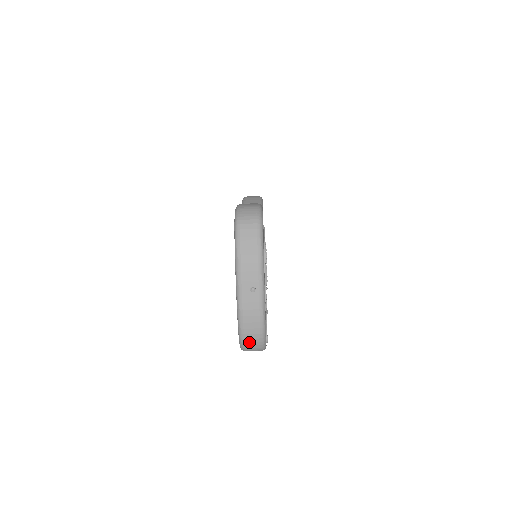
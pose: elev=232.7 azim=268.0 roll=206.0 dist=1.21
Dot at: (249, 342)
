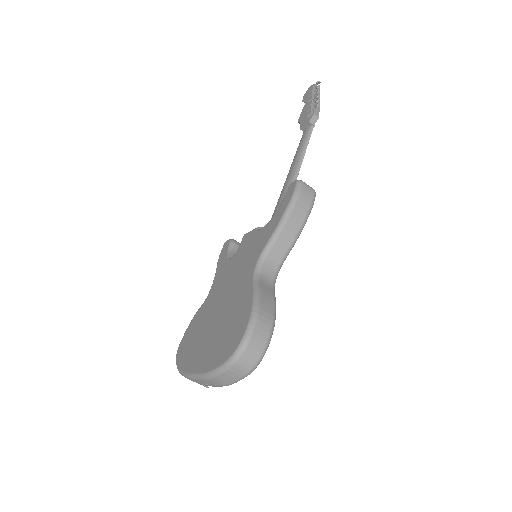
Dot at: occluded
